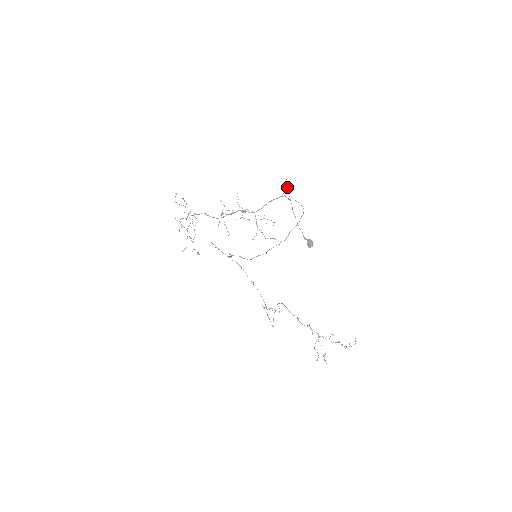
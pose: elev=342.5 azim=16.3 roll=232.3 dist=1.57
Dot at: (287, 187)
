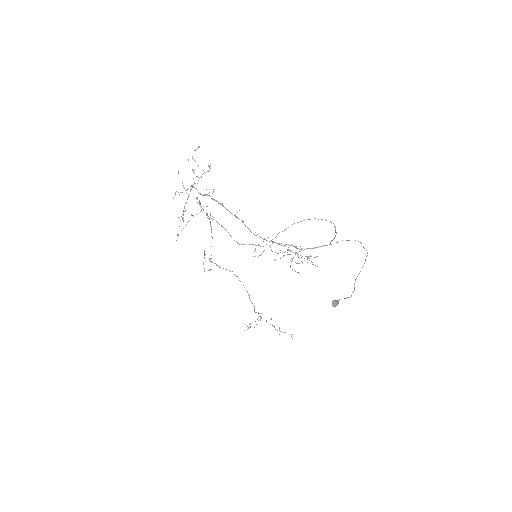
Dot at: occluded
